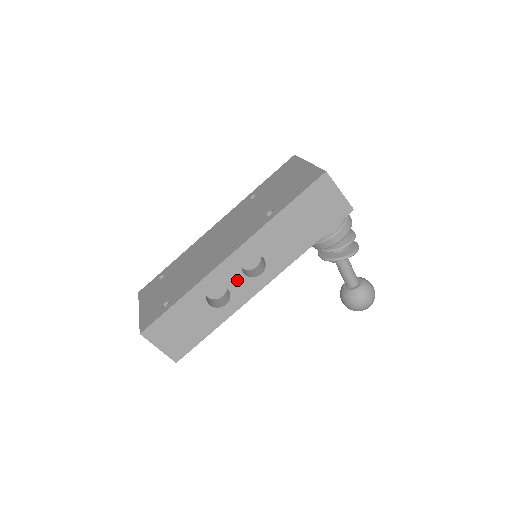
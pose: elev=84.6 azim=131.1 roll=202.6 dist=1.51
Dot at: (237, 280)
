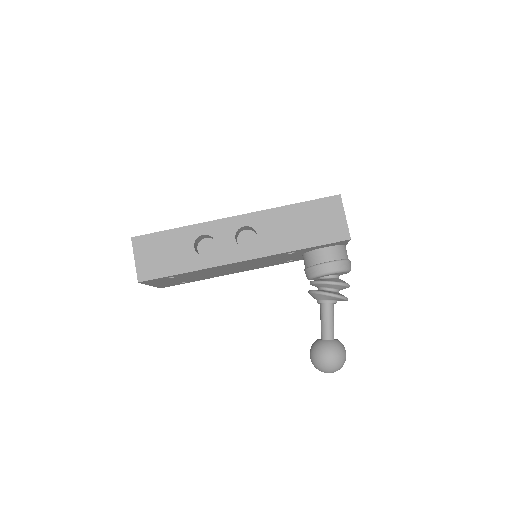
Dot at: (227, 240)
